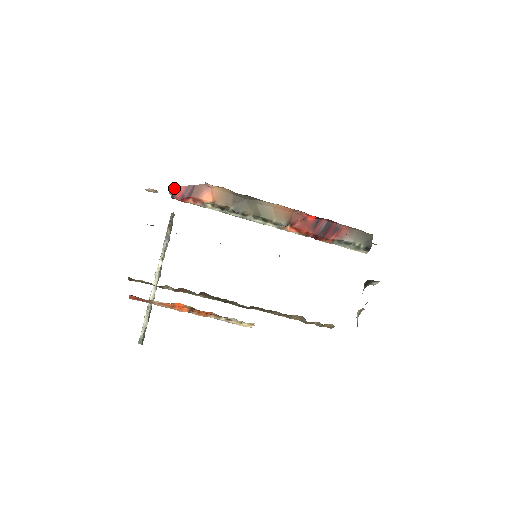
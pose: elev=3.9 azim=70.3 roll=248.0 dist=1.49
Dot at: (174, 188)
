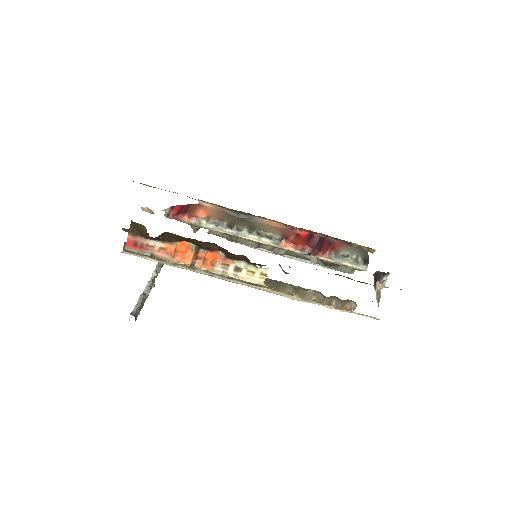
Dot at: (169, 207)
